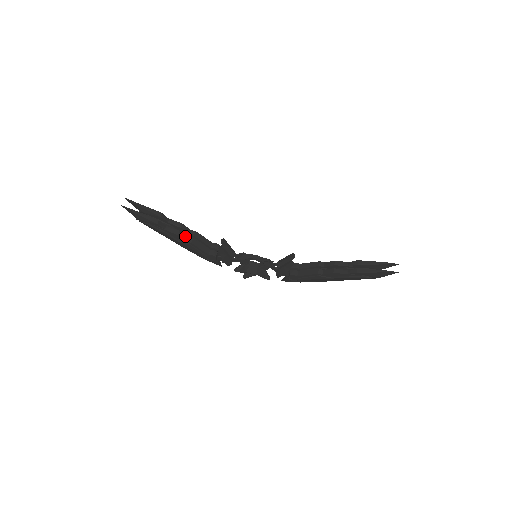
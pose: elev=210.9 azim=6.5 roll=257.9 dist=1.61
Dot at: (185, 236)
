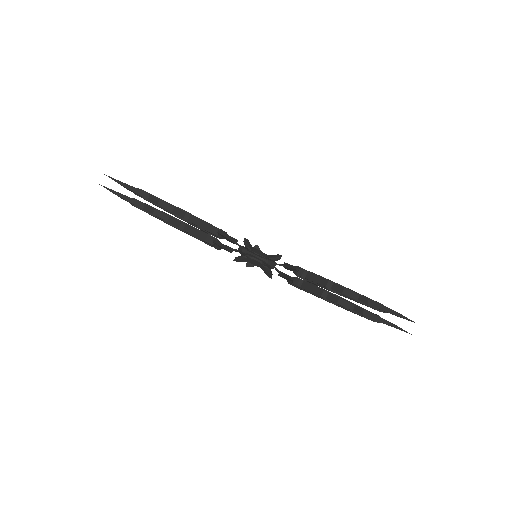
Dot at: (177, 221)
